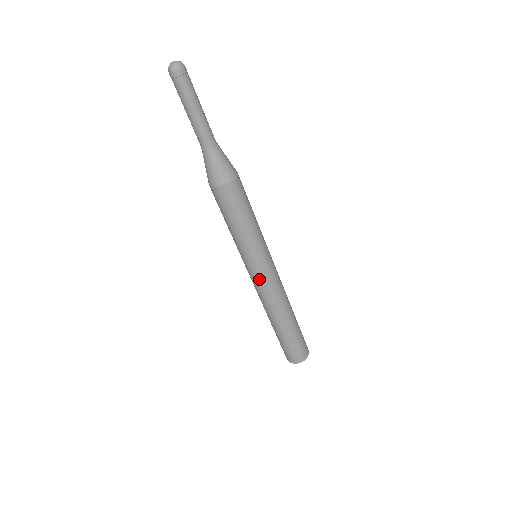
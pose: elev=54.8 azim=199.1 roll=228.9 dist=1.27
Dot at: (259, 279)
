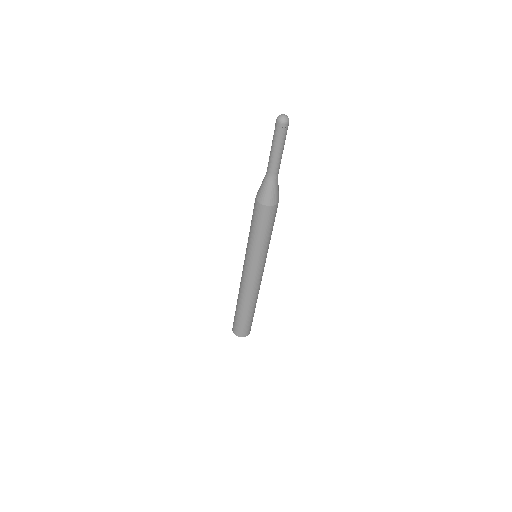
Dot at: (254, 274)
